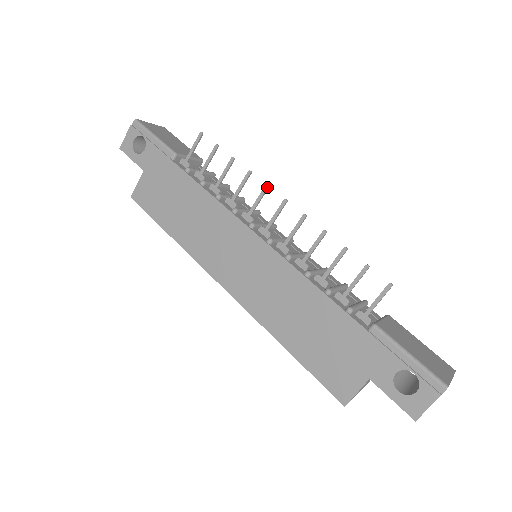
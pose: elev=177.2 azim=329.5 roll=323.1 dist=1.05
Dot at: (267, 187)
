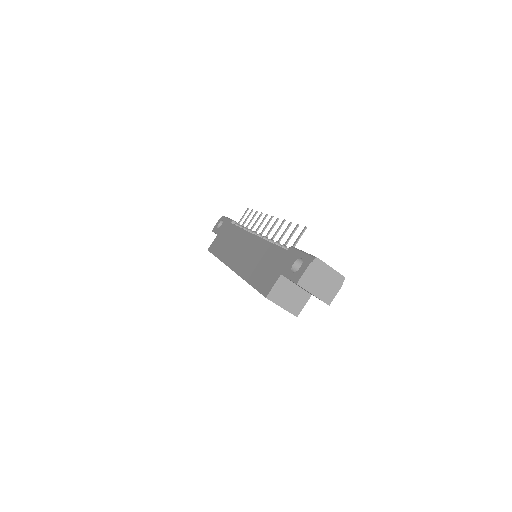
Dot at: (266, 215)
